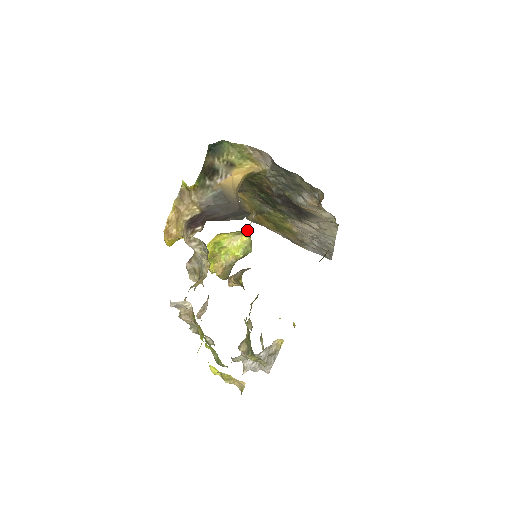
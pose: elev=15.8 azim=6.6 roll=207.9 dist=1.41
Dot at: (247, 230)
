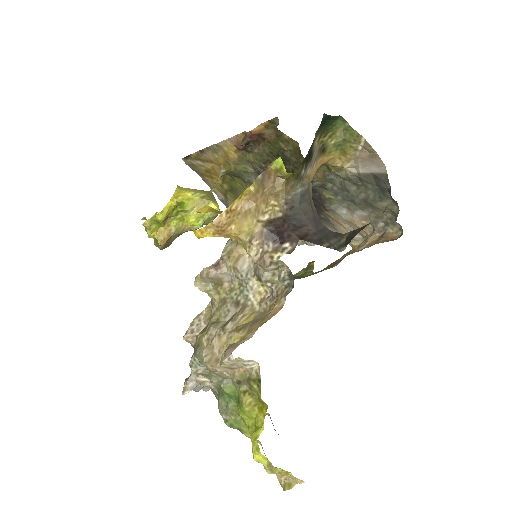
Dot at: (212, 193)
